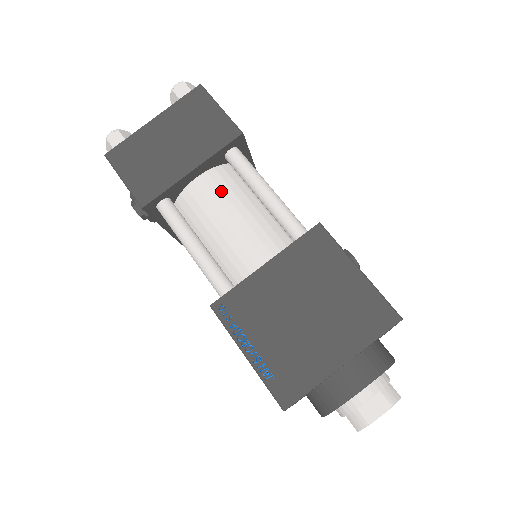
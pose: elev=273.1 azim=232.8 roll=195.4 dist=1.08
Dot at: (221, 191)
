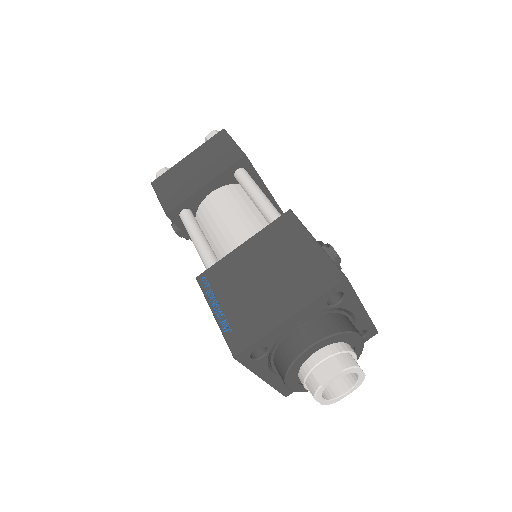
Dot at: (226, 200)
